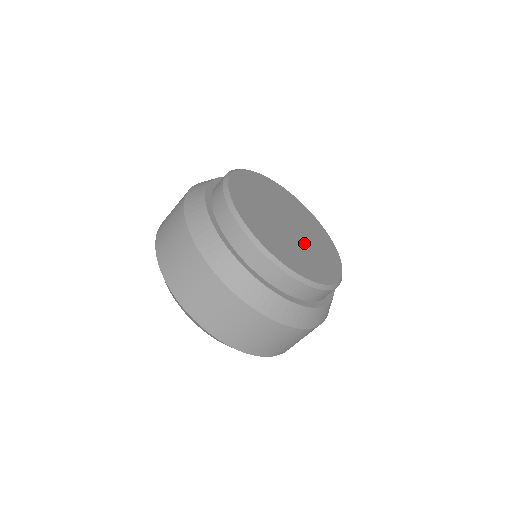
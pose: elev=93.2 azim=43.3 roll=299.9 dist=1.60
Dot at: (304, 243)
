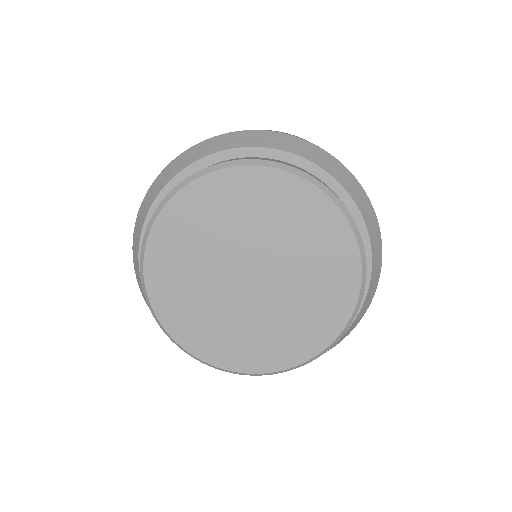
Dot at: (287, 278)
